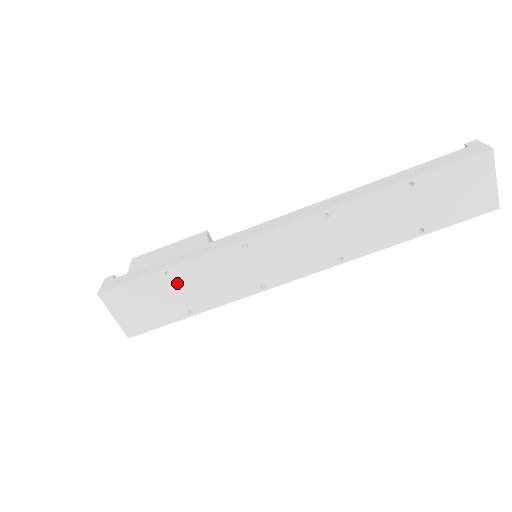
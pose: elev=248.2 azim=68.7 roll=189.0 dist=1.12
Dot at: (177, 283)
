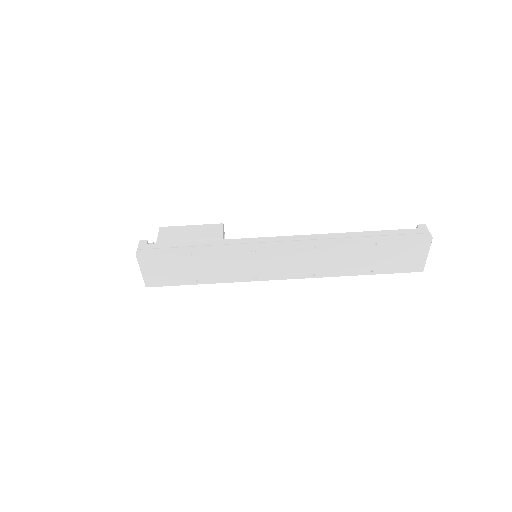
Dot at: (196, 262)
